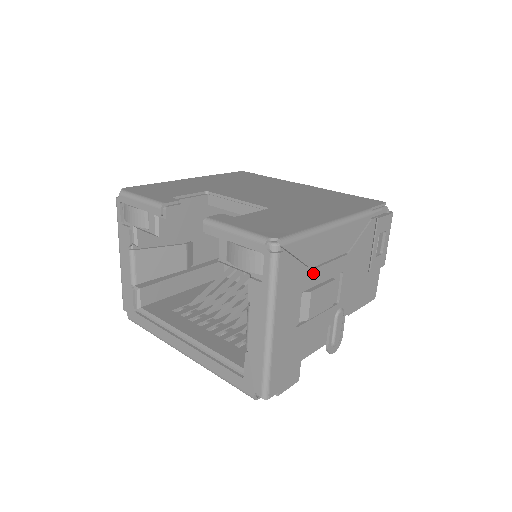
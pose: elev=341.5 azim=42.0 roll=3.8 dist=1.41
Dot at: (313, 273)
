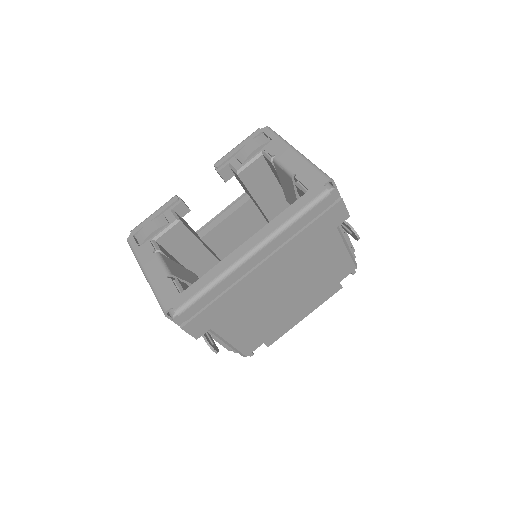
Dot at: occluded
